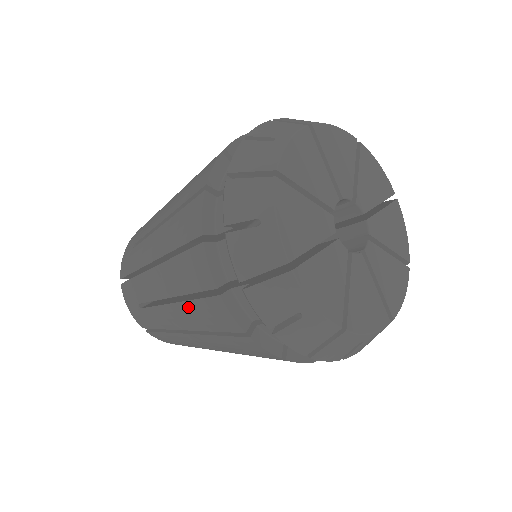
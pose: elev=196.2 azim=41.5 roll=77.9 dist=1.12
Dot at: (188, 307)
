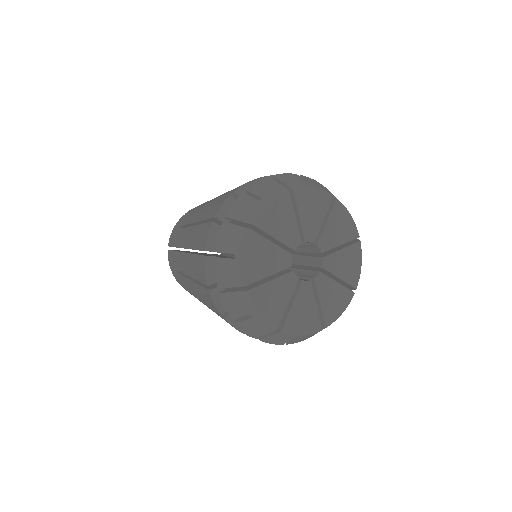
Dot at: (196, 287)
